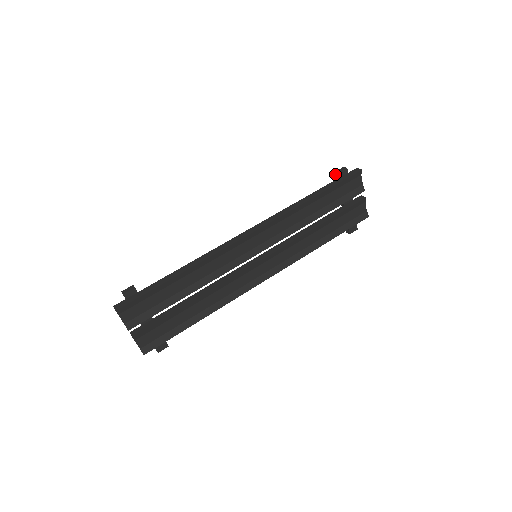
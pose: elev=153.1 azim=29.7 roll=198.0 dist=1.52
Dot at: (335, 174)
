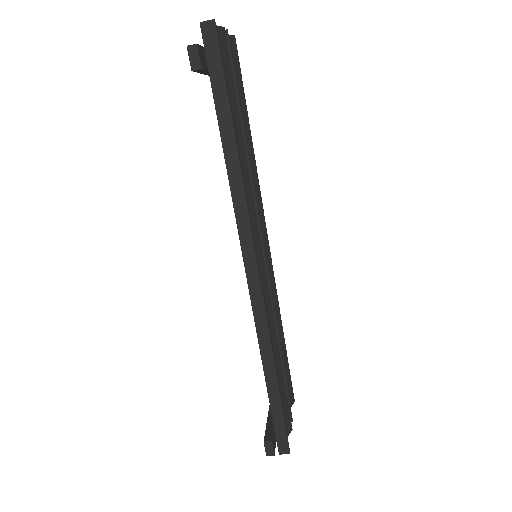
Dot at: occluded
